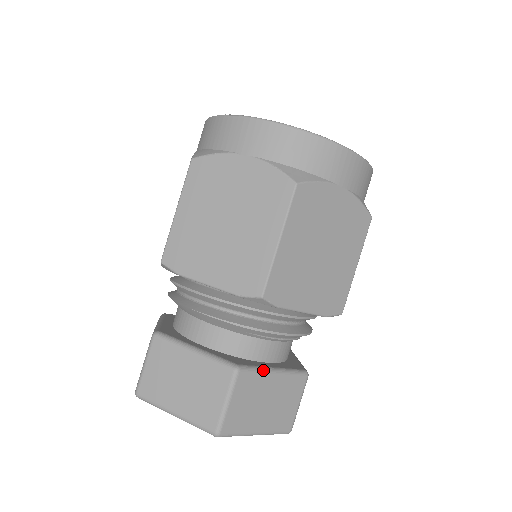
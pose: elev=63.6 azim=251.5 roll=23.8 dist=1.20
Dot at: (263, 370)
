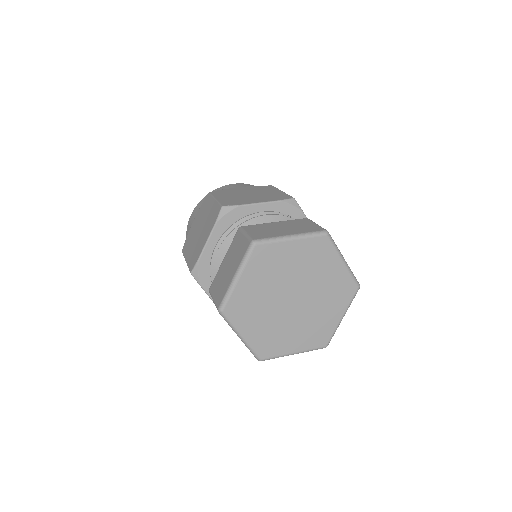
Dot at: (262, 224)
